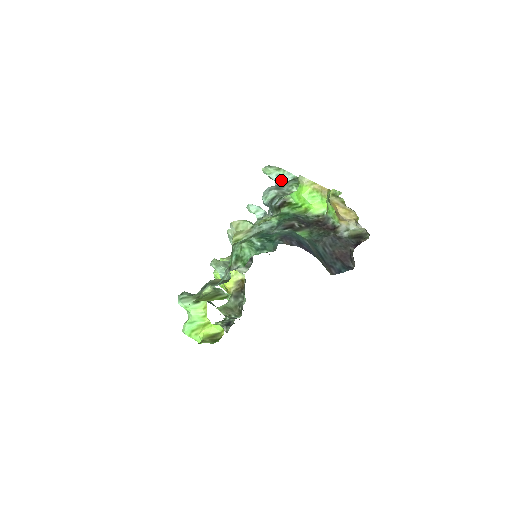
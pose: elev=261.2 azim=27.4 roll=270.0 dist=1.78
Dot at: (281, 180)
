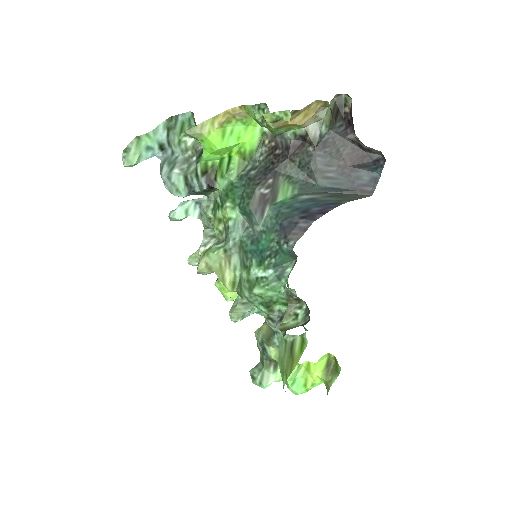
Dot at: (158, 148)
